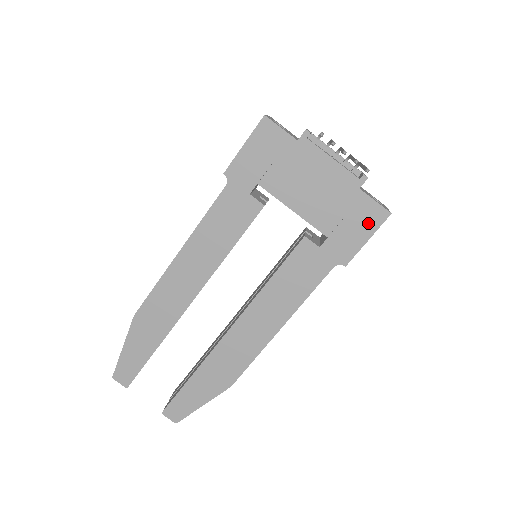
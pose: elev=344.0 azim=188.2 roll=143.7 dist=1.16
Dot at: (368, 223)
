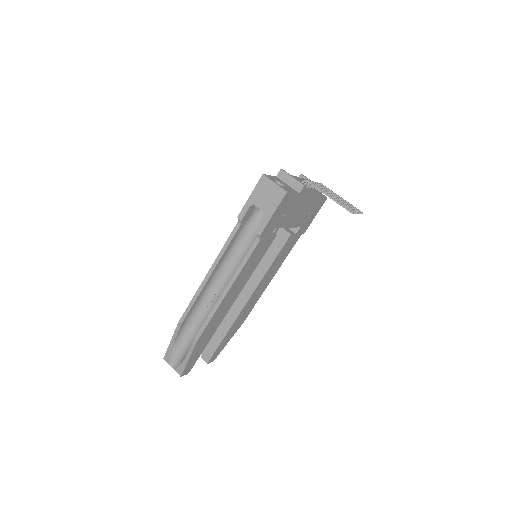
Dot at: (318, 209)
